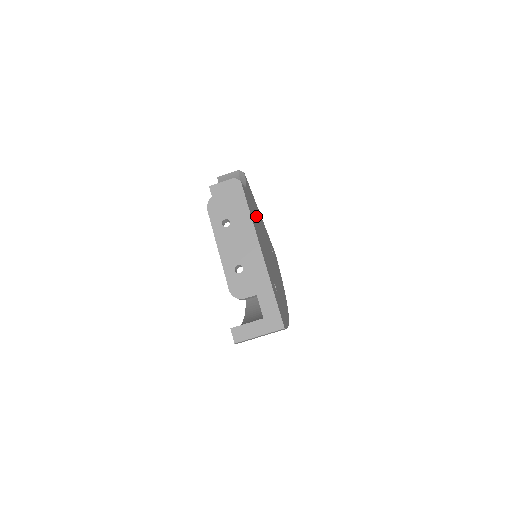
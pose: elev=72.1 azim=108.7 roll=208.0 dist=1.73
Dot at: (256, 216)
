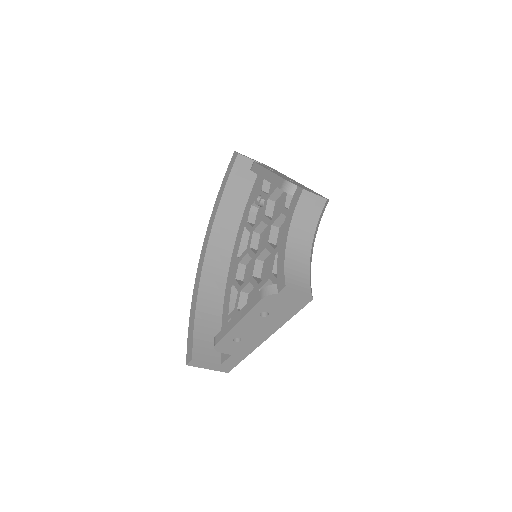
Dot at: occluded
